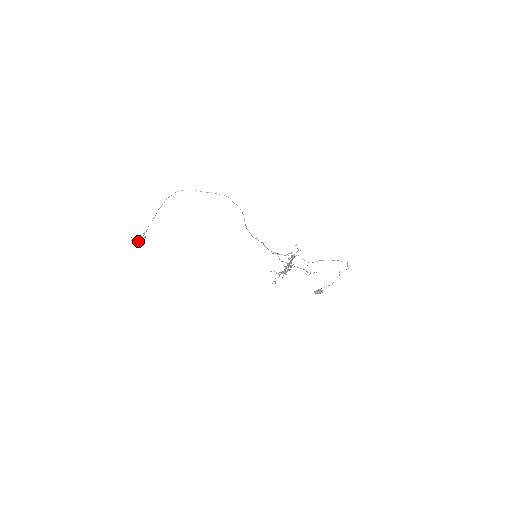
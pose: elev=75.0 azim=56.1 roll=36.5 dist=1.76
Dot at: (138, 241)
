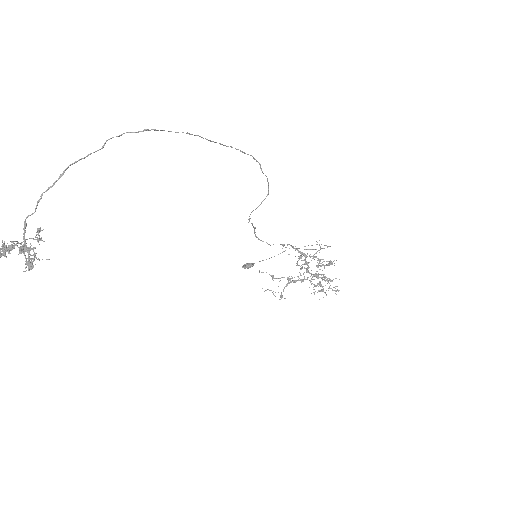
Dot at: (19, 253)
